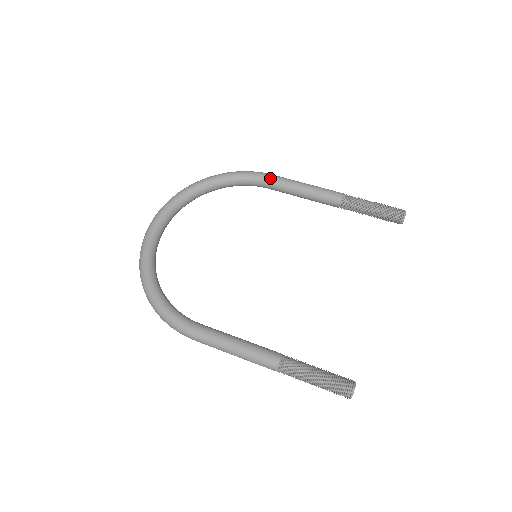
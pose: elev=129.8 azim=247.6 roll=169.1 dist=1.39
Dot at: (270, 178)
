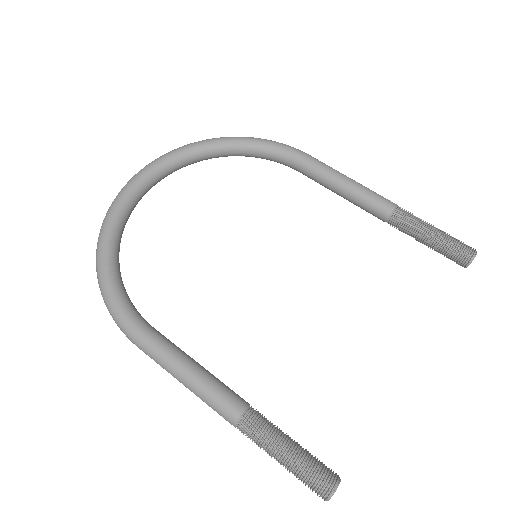
Dot at: (305, 159)
